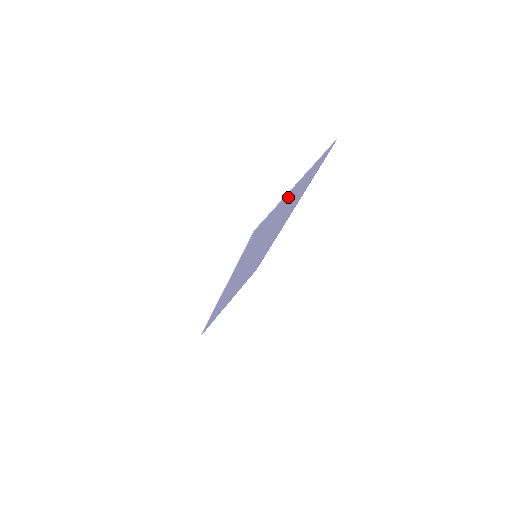
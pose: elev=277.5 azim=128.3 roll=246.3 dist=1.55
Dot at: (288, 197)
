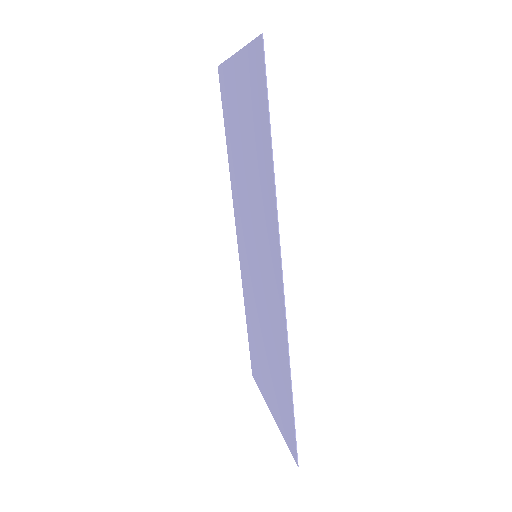
Dot at: (240, 80)
